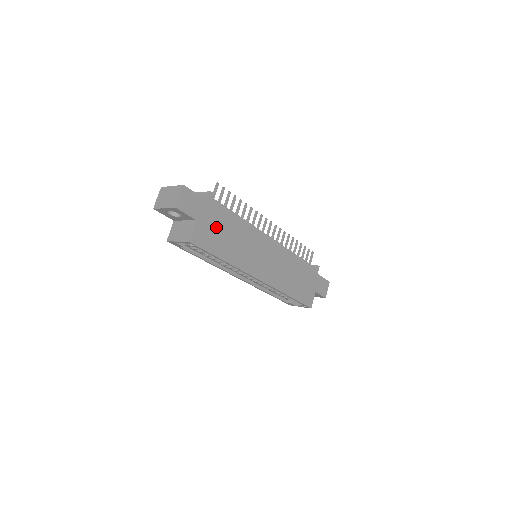
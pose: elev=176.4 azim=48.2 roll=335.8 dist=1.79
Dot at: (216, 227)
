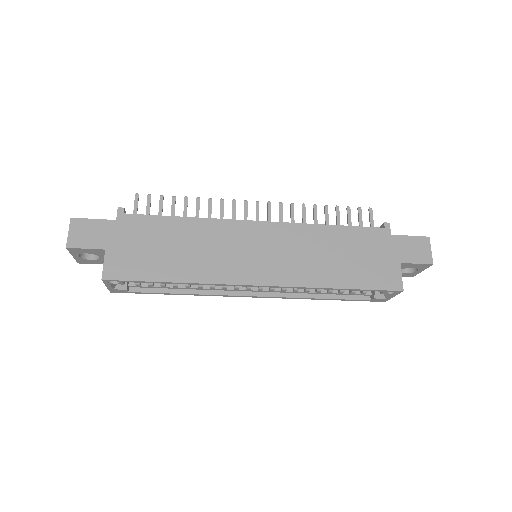
Dot at: (143, 245)
